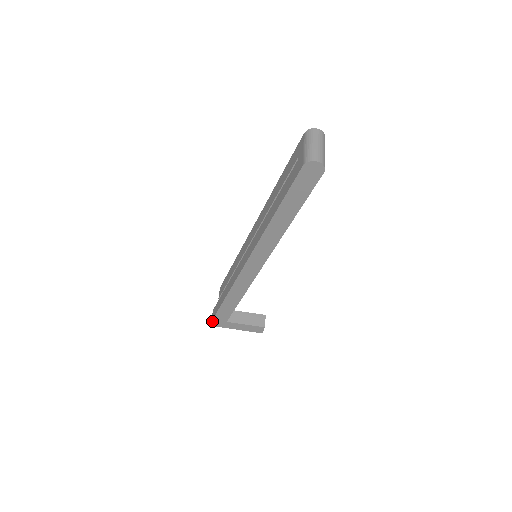
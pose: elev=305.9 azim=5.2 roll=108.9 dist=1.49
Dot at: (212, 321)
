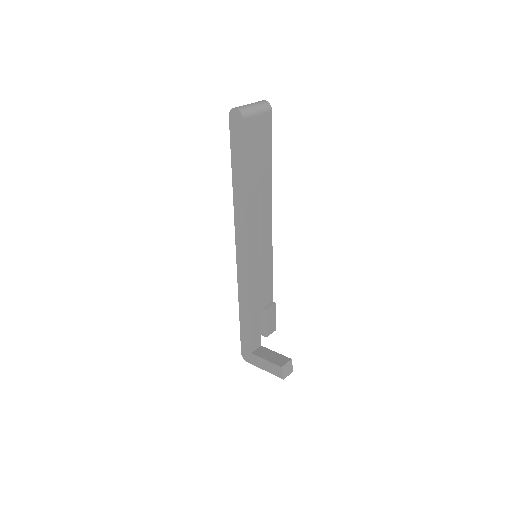
Dot at: (242, 351)
